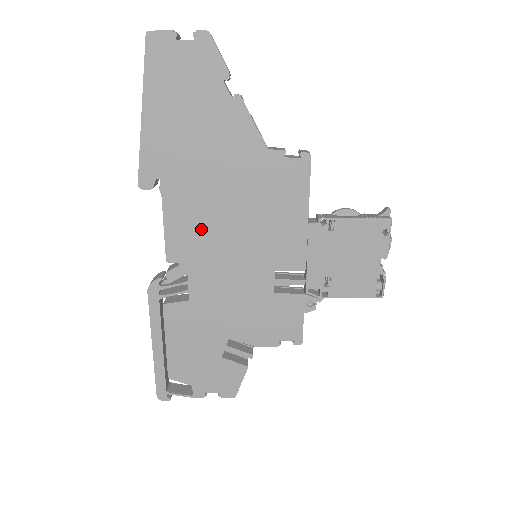
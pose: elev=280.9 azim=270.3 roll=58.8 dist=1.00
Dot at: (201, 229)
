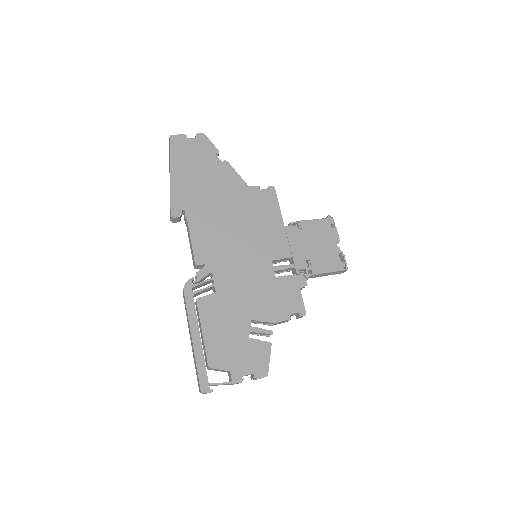
Dot at: (216, 238)
